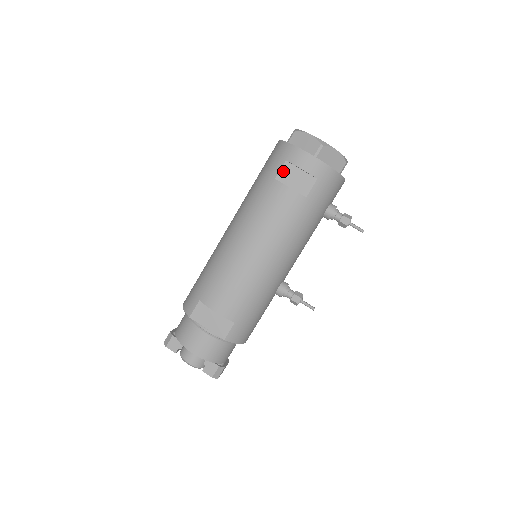
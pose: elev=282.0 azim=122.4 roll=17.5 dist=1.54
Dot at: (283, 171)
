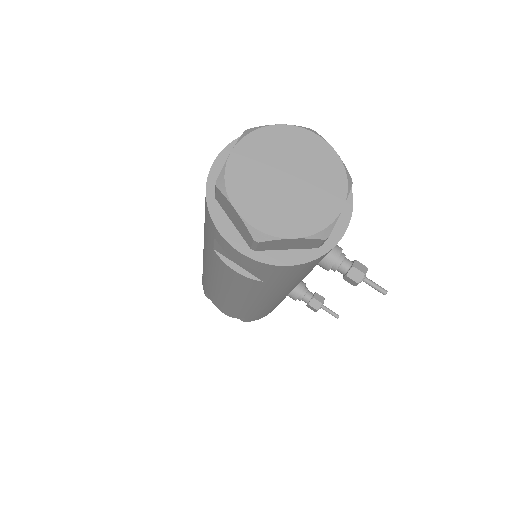
Dot at: (218, 246)
